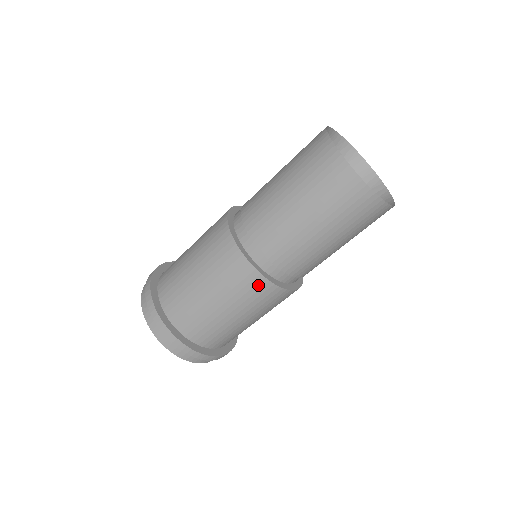
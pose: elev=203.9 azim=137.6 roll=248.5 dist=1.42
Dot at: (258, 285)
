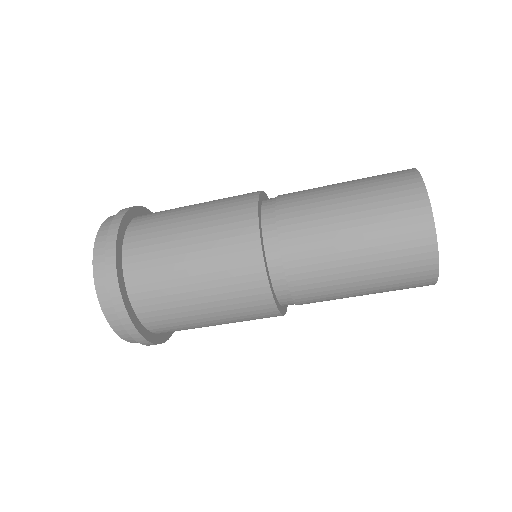
Dot at: (248, 252)
